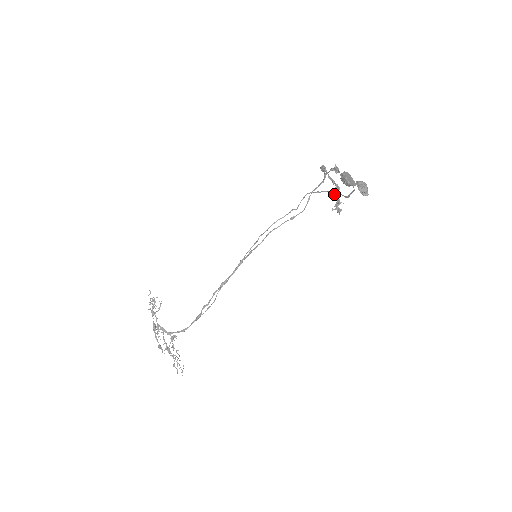
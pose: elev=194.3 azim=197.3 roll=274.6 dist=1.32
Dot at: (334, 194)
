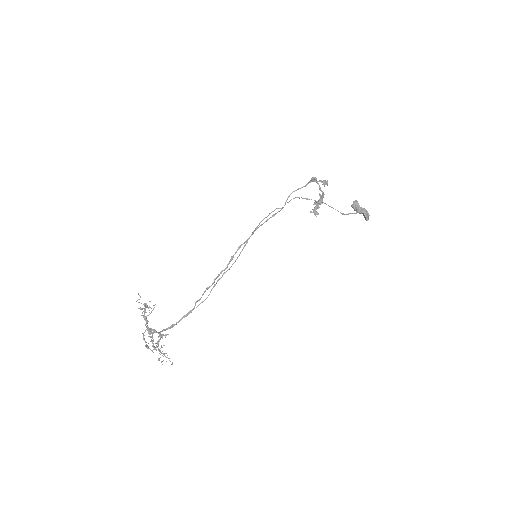
Dot at: (318, 202)
